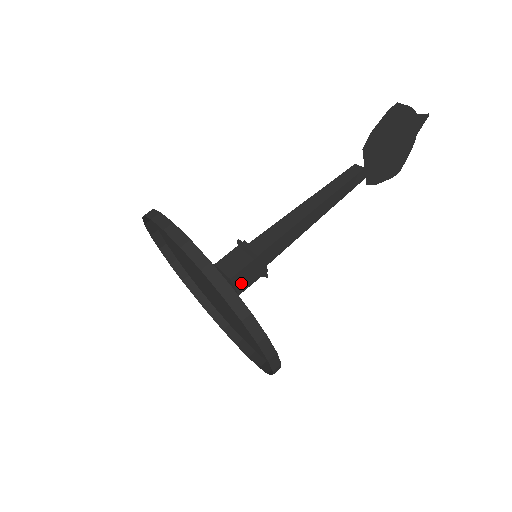
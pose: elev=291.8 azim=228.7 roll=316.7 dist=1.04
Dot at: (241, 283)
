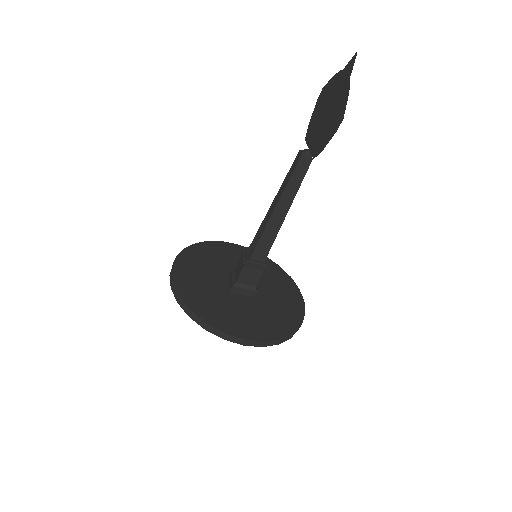
Dot at: occluded
